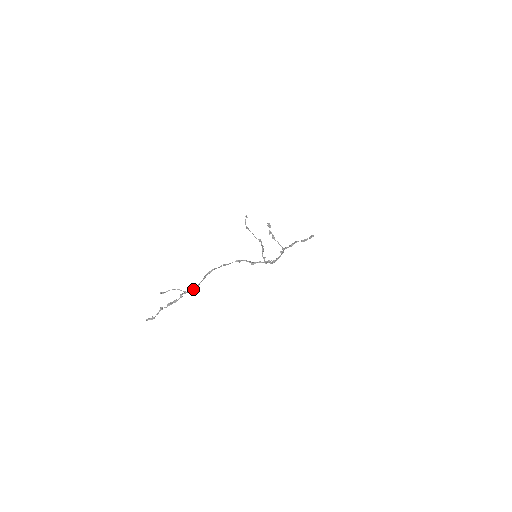
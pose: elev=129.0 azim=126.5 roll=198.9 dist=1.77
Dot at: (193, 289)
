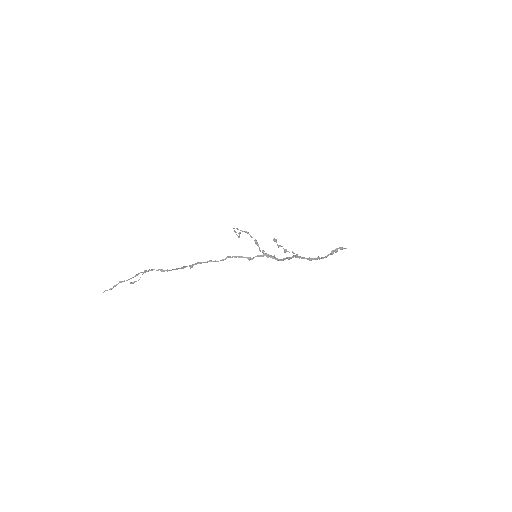
Dot at: occluded
